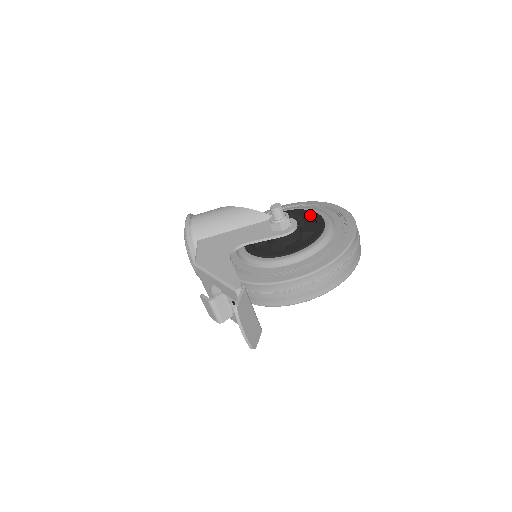
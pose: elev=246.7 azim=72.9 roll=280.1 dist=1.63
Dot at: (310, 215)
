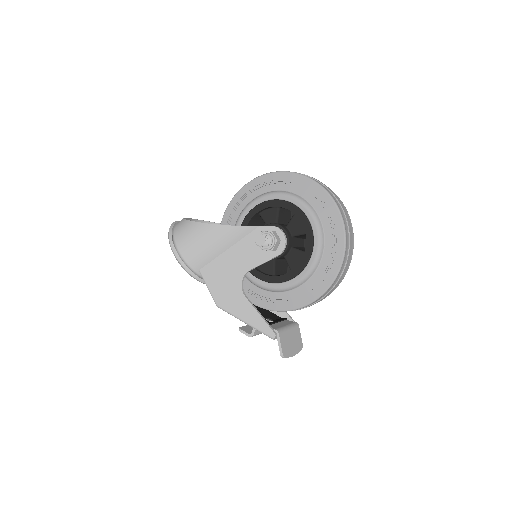
Dot at: occluded
